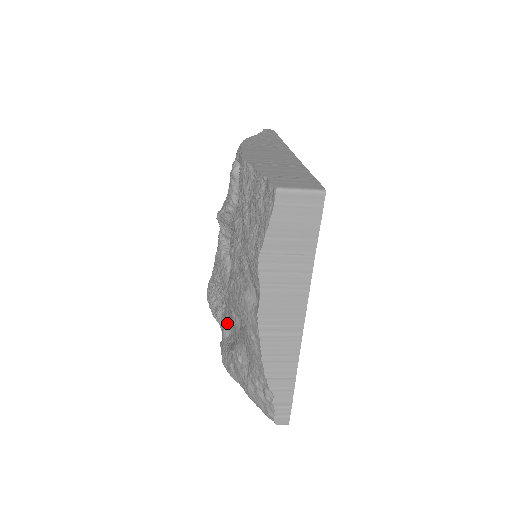
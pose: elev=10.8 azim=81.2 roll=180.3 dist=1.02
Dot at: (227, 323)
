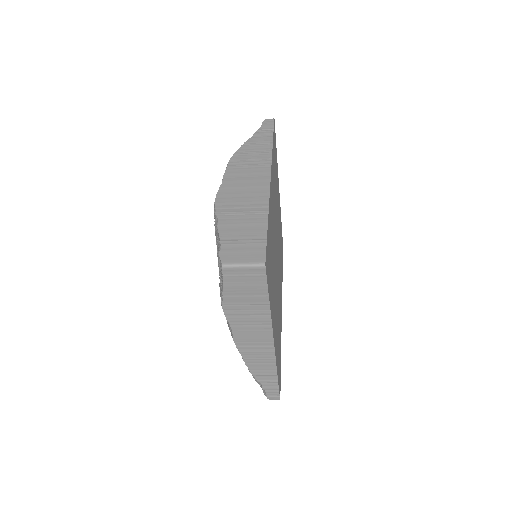
Dot at: occluded
